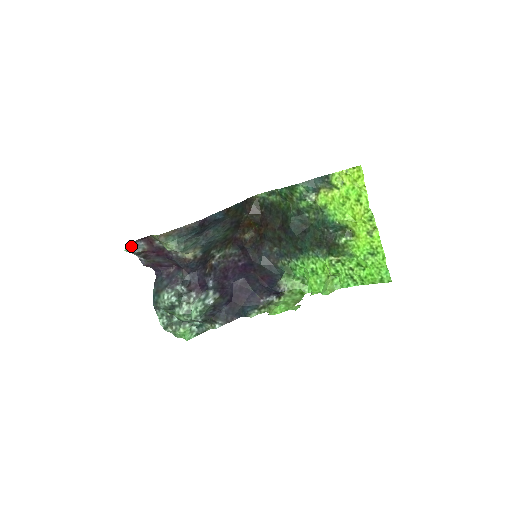
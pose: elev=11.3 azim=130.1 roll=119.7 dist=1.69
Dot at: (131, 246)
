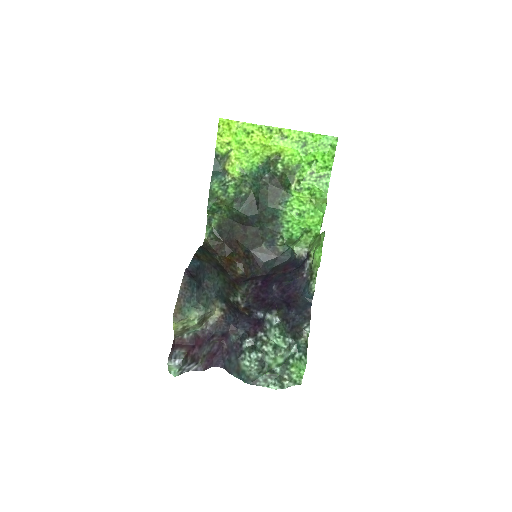
Dot at: (172, 363)
